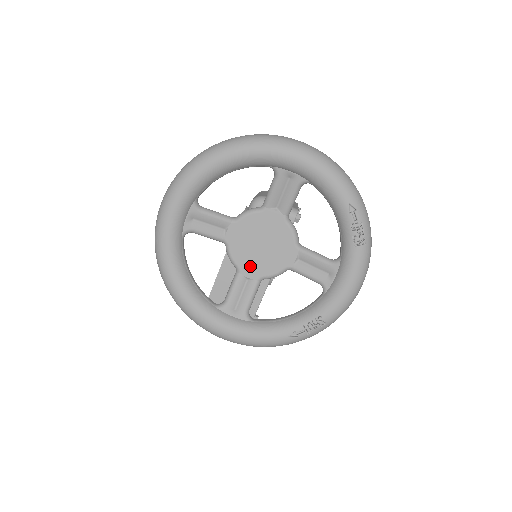
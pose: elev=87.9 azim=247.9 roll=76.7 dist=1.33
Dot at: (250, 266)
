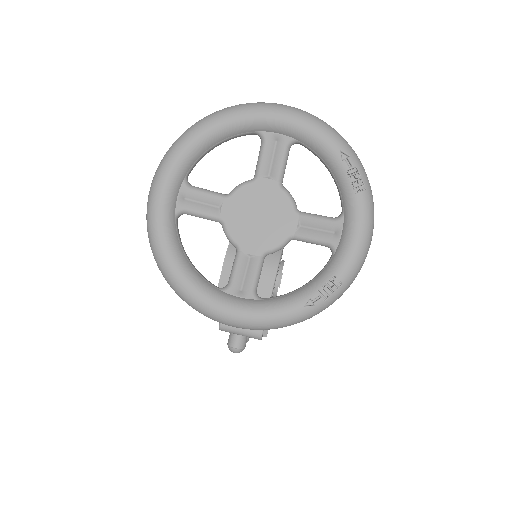
Dot at: (250, 241)
